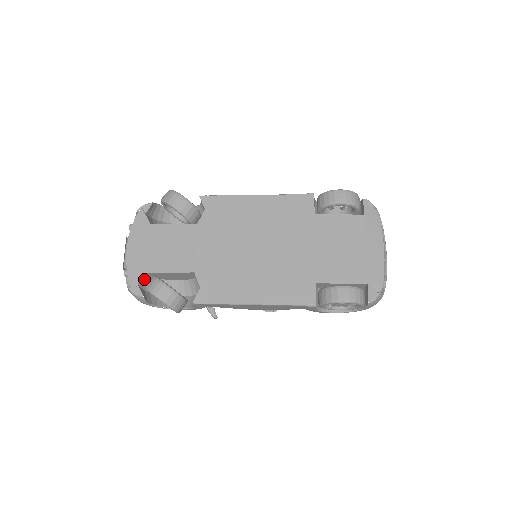
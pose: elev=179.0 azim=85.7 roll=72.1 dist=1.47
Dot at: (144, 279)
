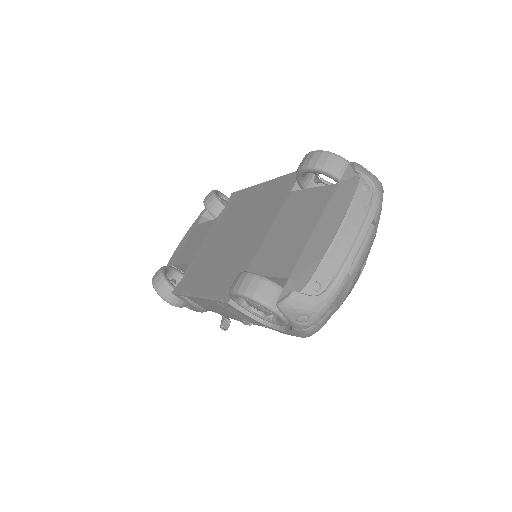
Dot at: occluded
